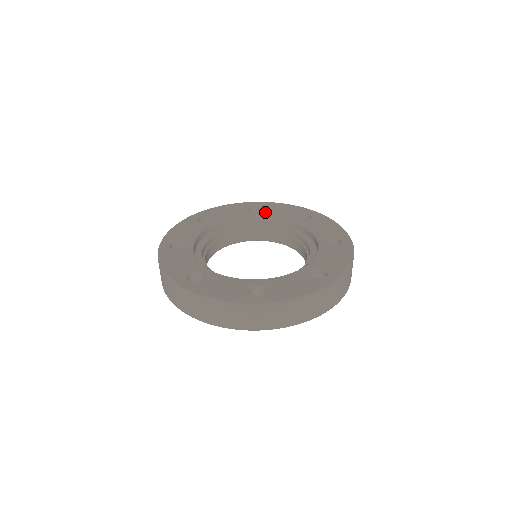
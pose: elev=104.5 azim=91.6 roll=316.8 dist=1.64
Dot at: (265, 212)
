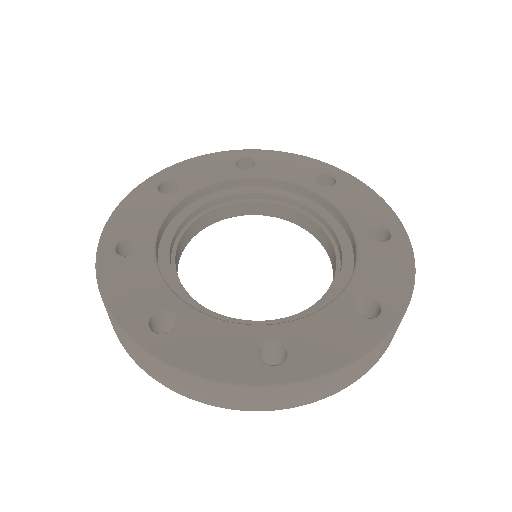
Dot at: (263, 171)
